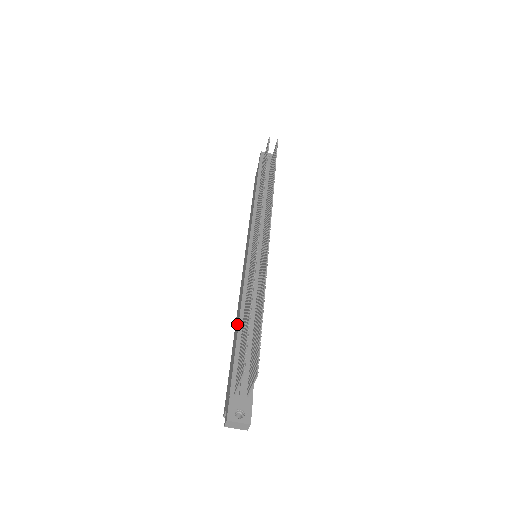
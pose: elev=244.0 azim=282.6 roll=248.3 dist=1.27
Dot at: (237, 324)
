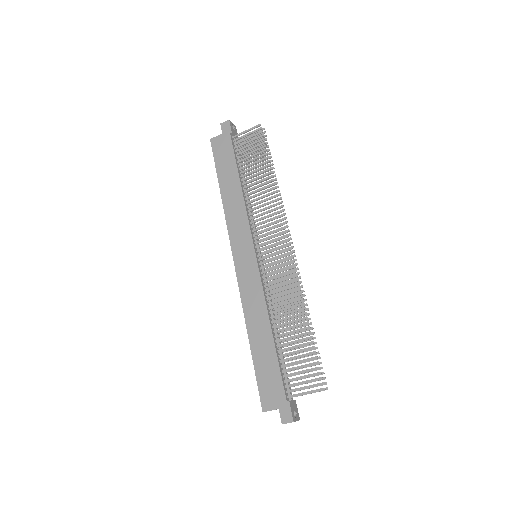
Dot at: (263, 329)
